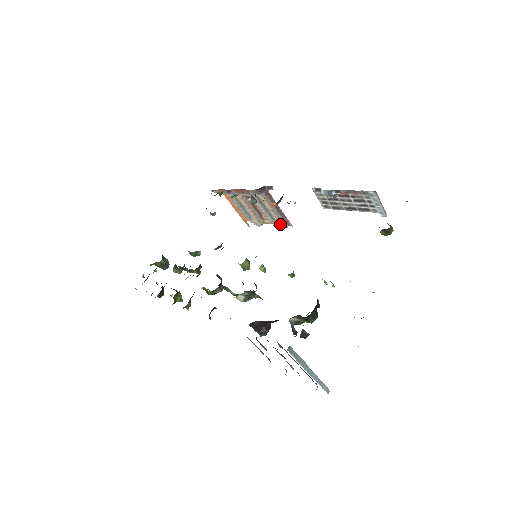
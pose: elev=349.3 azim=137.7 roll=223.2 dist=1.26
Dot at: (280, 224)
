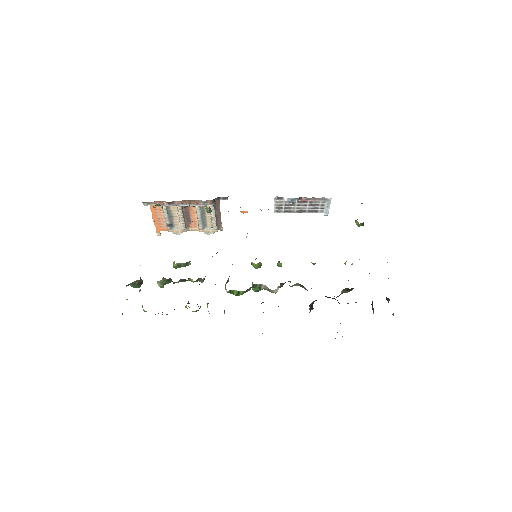
Dot at: (210, 230)
